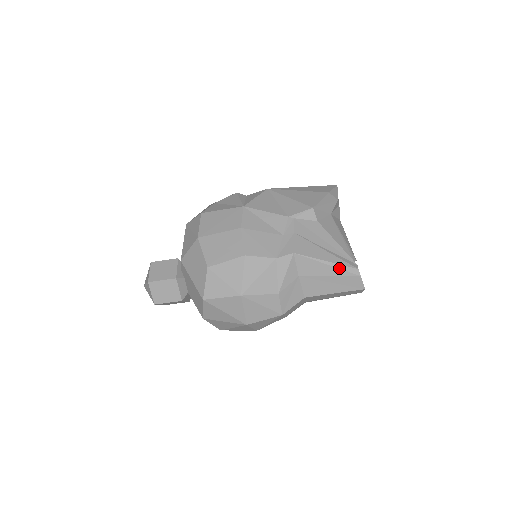
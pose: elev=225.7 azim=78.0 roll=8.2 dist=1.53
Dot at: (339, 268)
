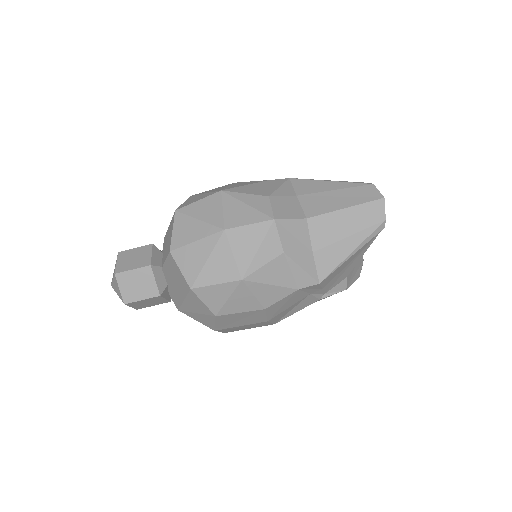
Dot at: (345, 182)
